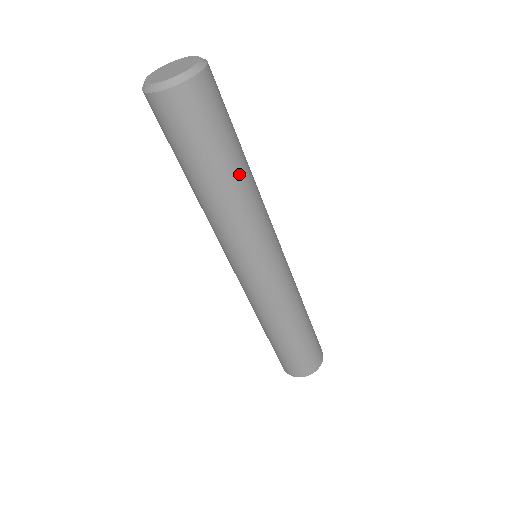
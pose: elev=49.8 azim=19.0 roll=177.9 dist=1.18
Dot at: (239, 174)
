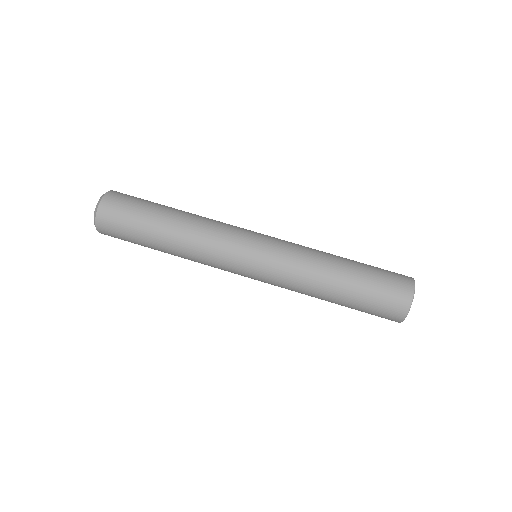
Dot at: (169, 226)
